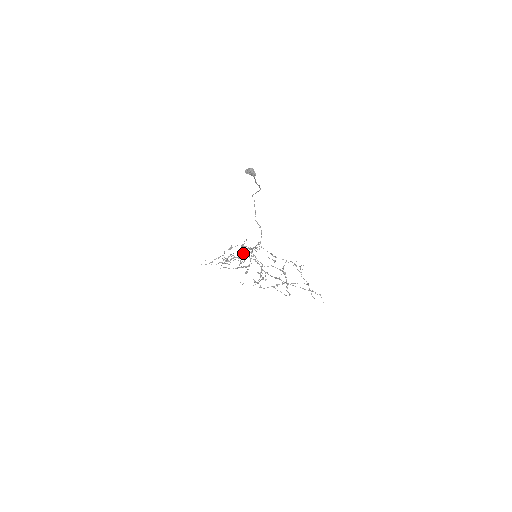
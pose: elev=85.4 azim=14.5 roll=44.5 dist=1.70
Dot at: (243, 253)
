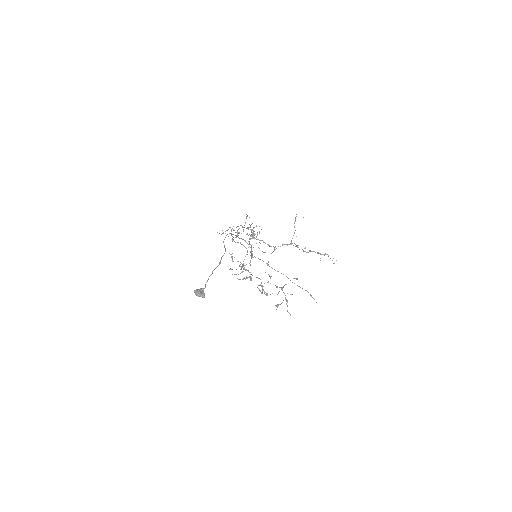
Dot at: occluded
